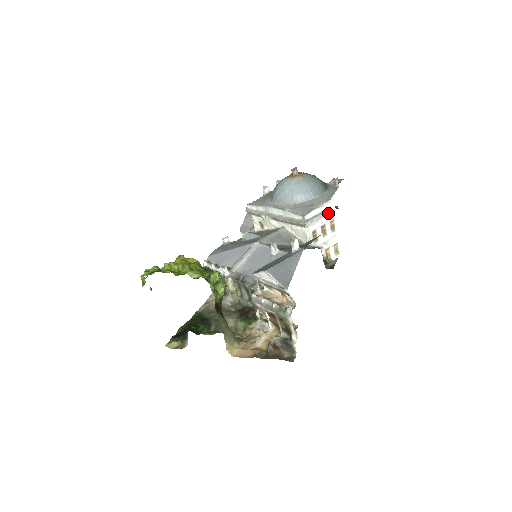
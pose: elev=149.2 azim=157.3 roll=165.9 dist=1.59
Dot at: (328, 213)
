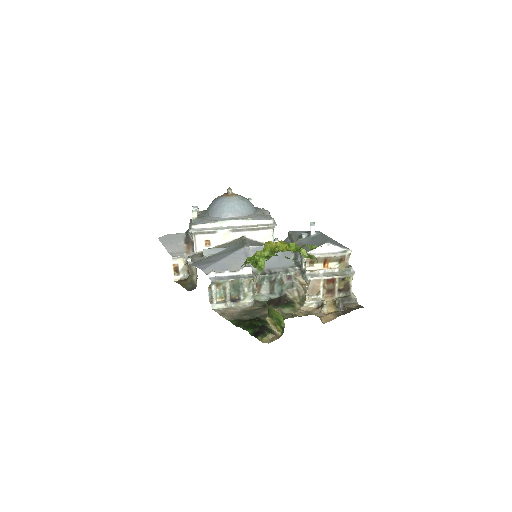
Dot at: occluded
